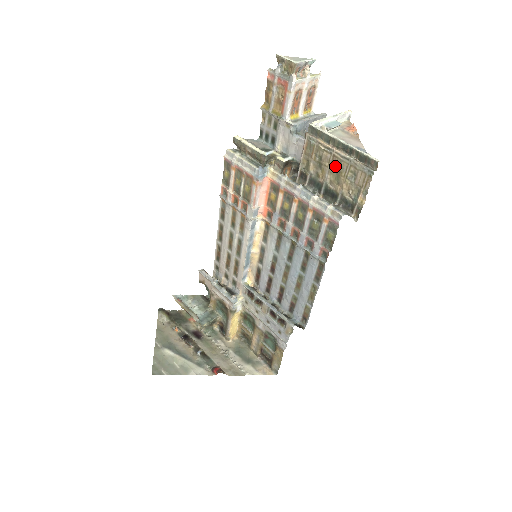
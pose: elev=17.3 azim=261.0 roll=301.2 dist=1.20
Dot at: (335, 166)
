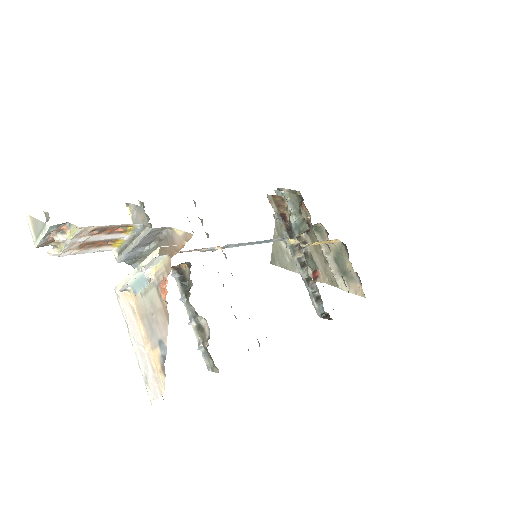
Dot at: occluded
